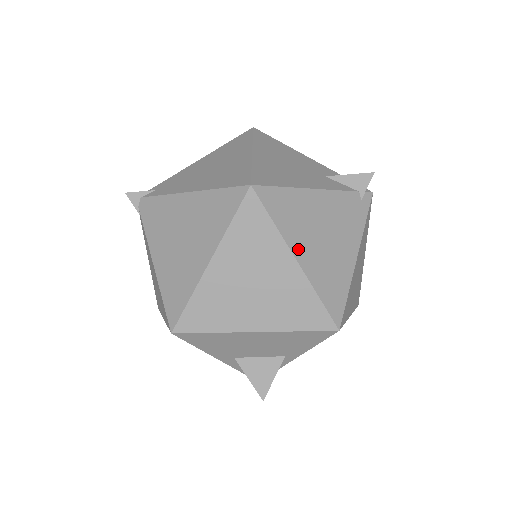
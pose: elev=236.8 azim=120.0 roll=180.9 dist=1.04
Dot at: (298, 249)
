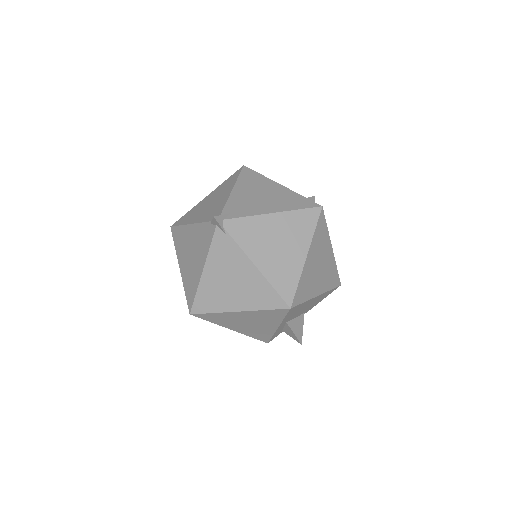
Dot at: occluded
